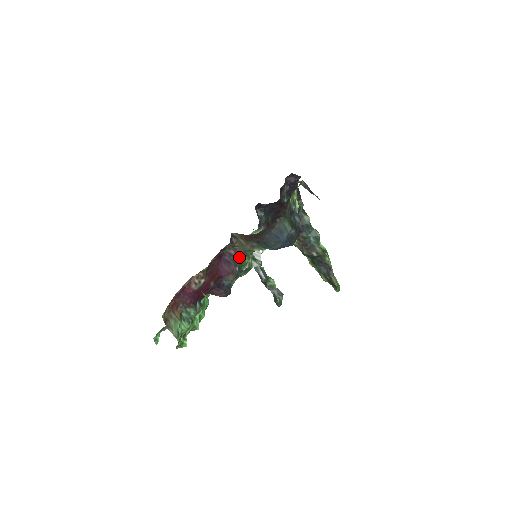
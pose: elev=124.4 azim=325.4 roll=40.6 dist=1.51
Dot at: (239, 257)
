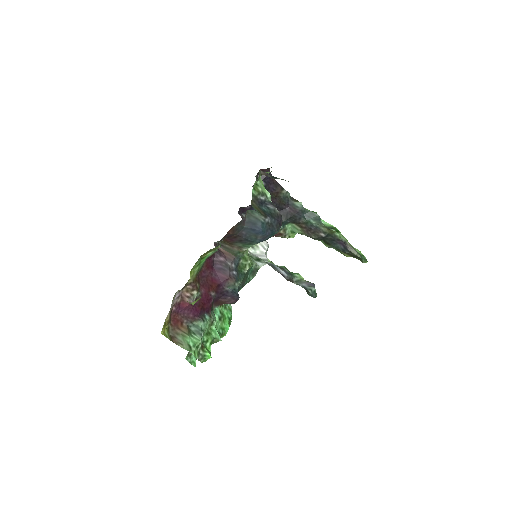
Dot at: (231, 261)
